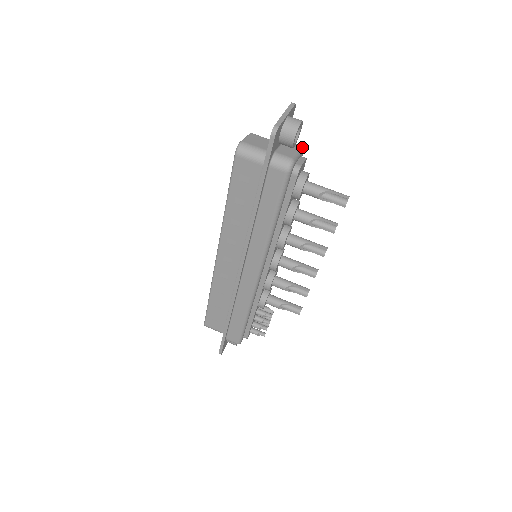
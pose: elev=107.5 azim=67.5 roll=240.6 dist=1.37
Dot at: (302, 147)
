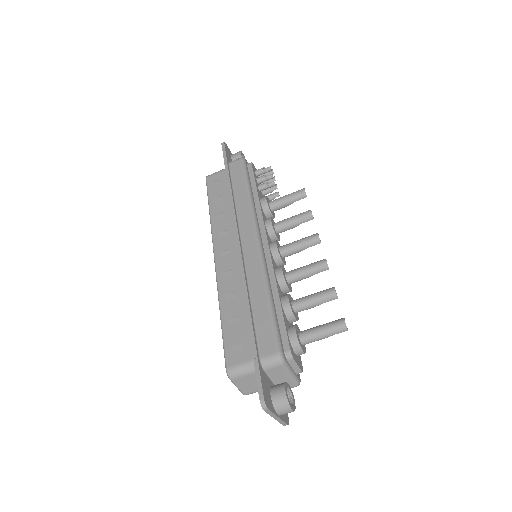
Dot at: (282, 363)
